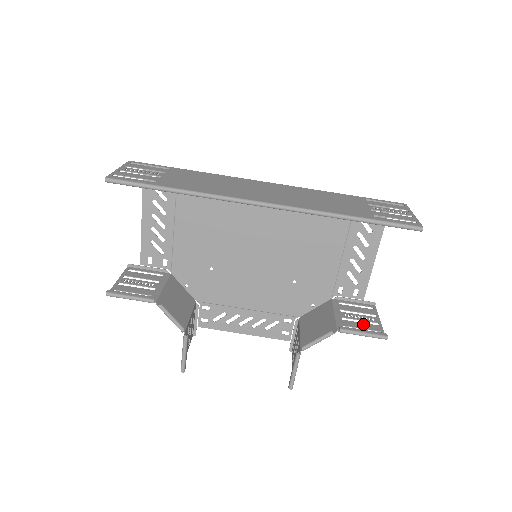
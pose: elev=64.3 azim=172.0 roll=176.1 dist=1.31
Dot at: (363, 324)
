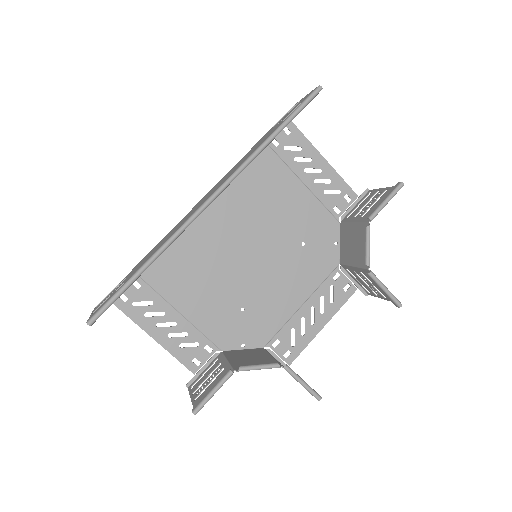
Dot at: (378, 201)
